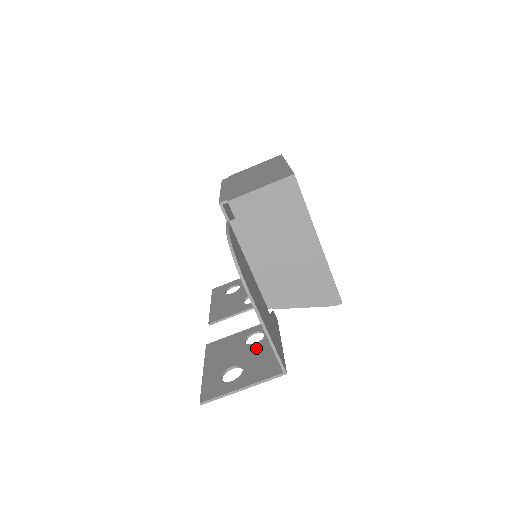
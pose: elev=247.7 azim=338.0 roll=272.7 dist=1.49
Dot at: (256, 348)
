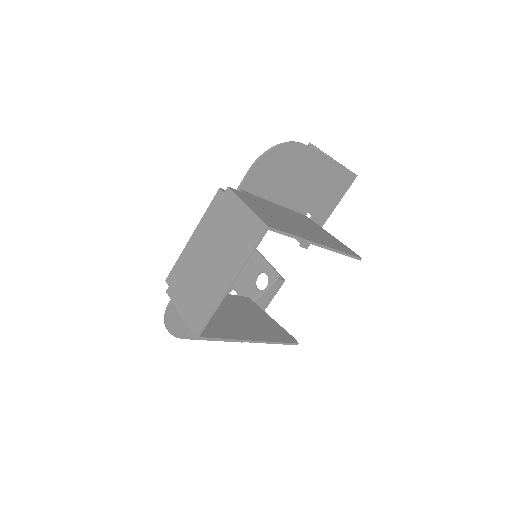
Dot at: (253, 295)
